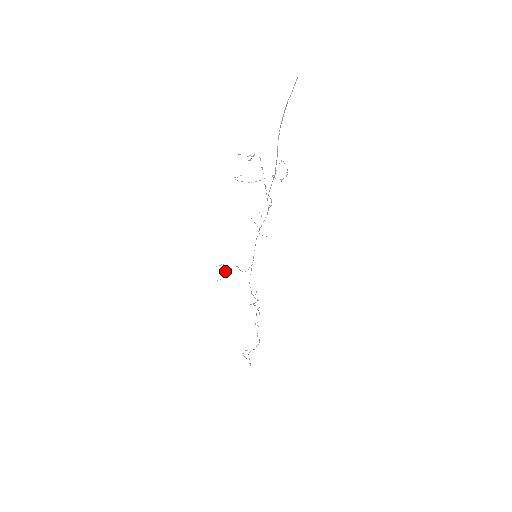
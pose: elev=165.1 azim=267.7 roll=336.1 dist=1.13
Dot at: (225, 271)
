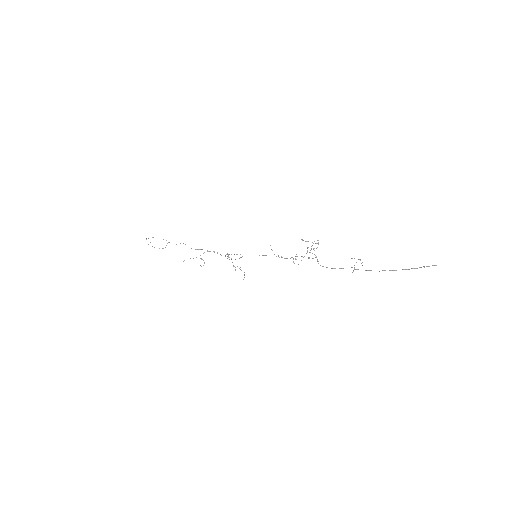
Dot at: occluded
